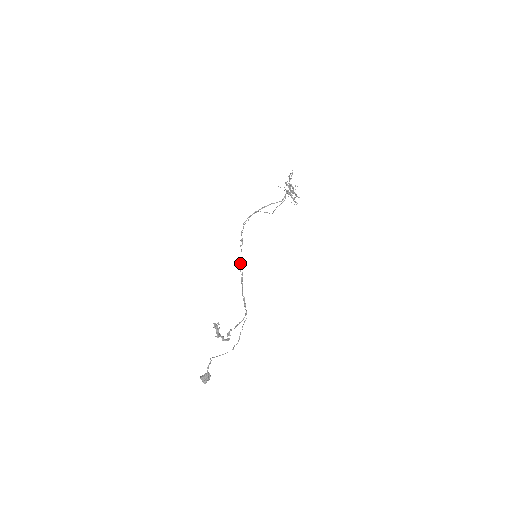
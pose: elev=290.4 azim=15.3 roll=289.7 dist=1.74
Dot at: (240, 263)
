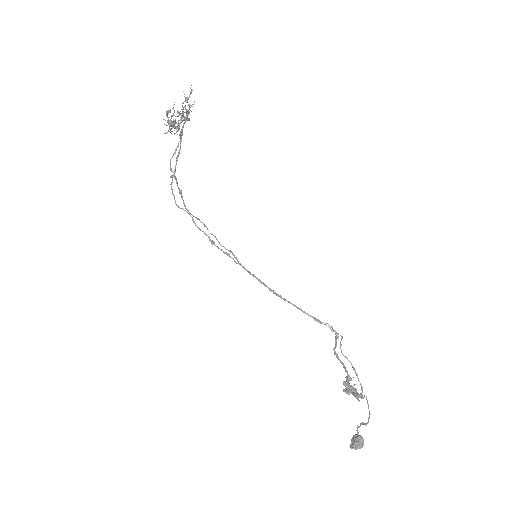
Dot at: (265, 286)
